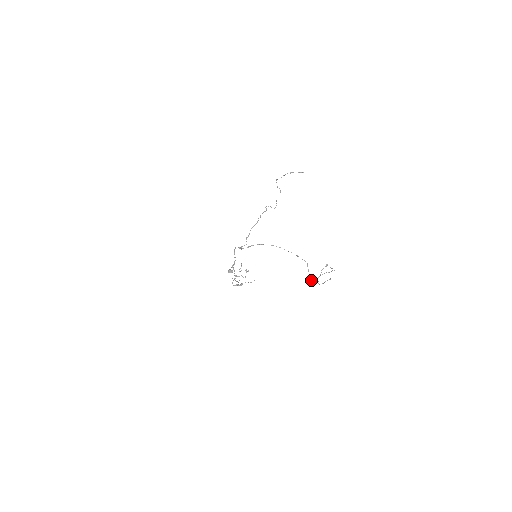
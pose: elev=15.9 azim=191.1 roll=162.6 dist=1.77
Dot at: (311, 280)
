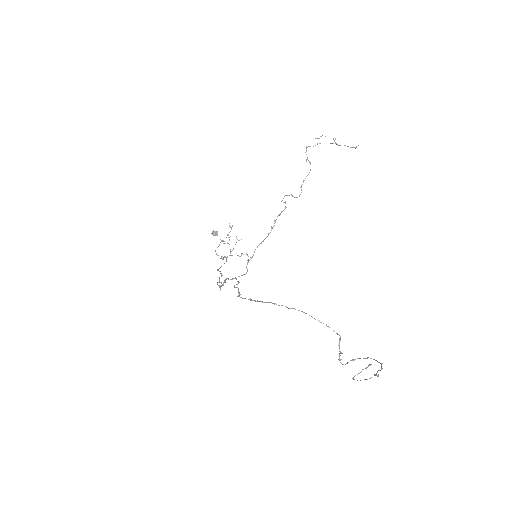
Dot at: (340, 359)
